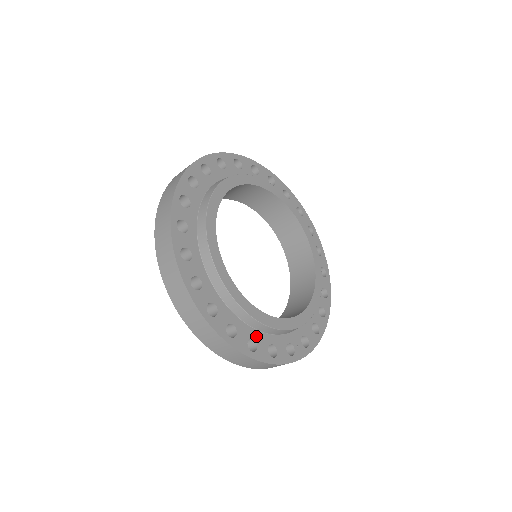
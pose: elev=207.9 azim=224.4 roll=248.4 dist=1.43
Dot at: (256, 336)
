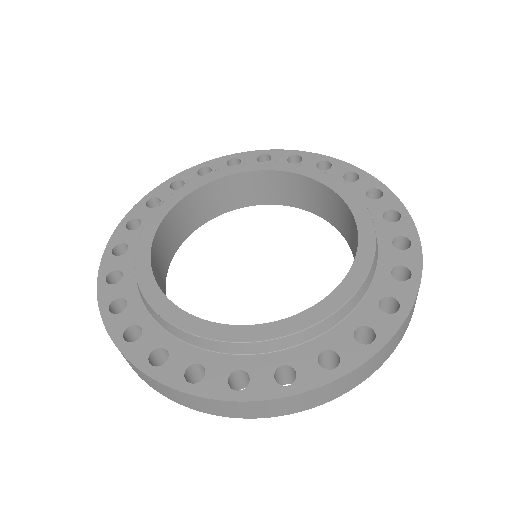
Dot at: (325, 344)
